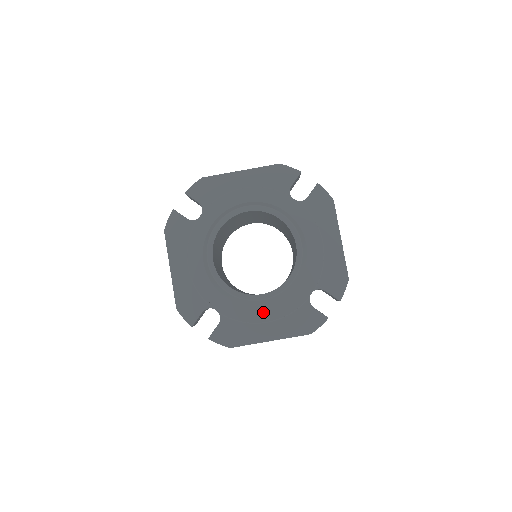
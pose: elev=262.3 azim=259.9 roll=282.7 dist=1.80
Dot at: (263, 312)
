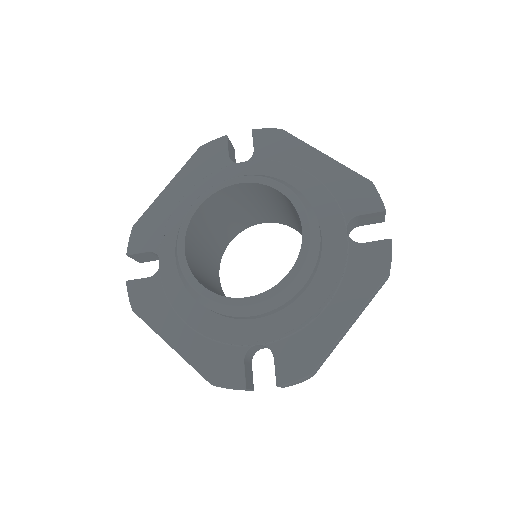
Dot at: (312, 298)
